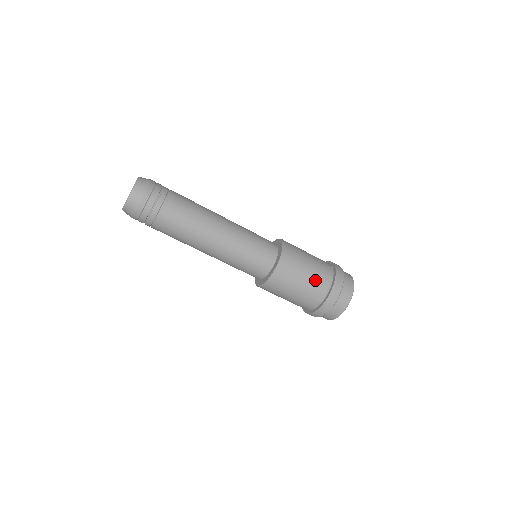
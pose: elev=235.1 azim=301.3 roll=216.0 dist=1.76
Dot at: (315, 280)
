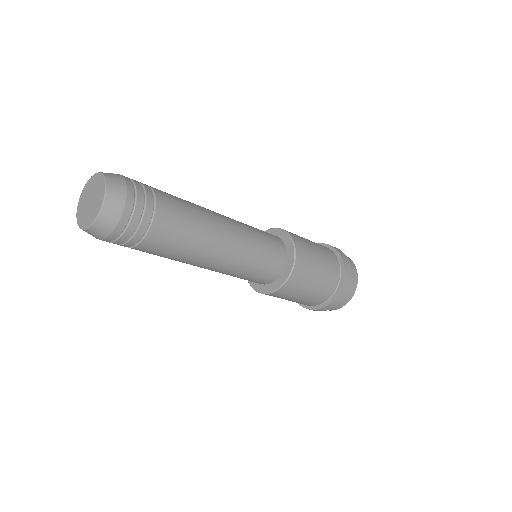
Dot at: (328, 261)
